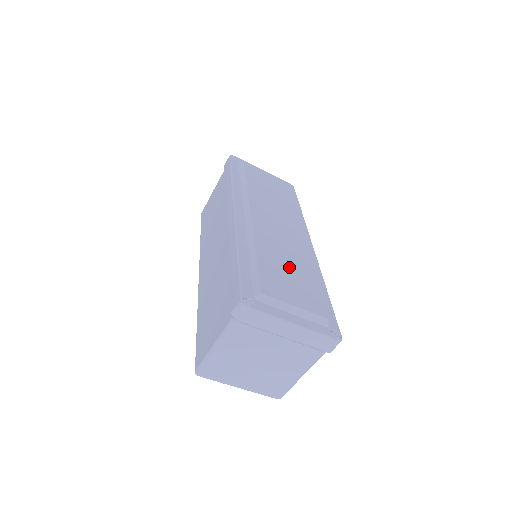
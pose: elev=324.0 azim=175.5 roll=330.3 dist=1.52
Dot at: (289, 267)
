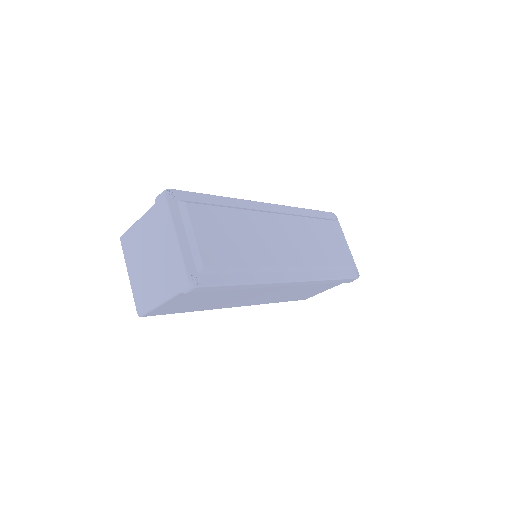
Dot at: (238, 239)
